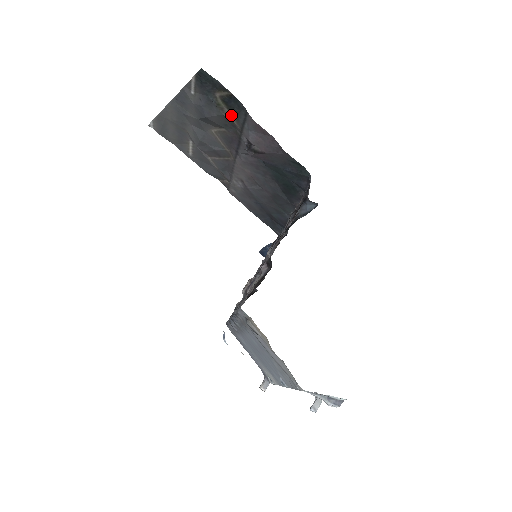
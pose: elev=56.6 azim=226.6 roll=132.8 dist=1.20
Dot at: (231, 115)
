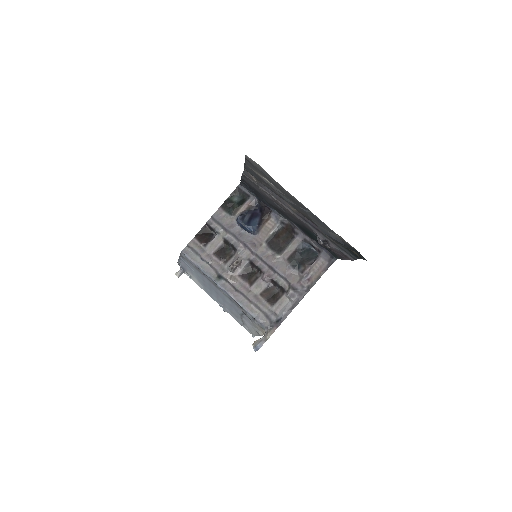
Dot at: occluded
